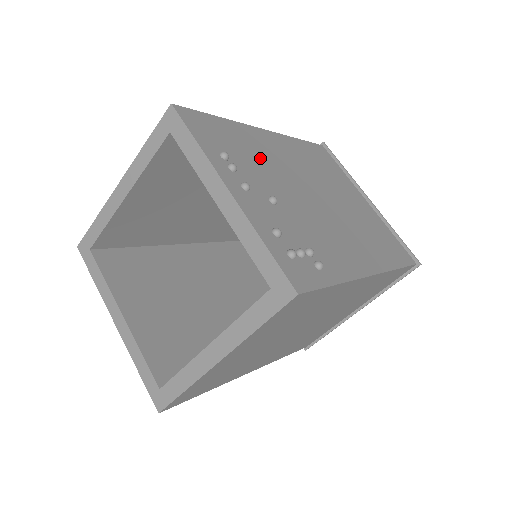
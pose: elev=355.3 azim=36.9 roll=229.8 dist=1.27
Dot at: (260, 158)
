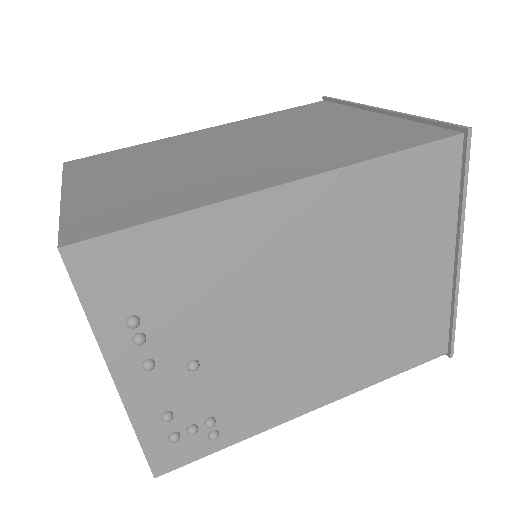
Dot at: (221, 281)
